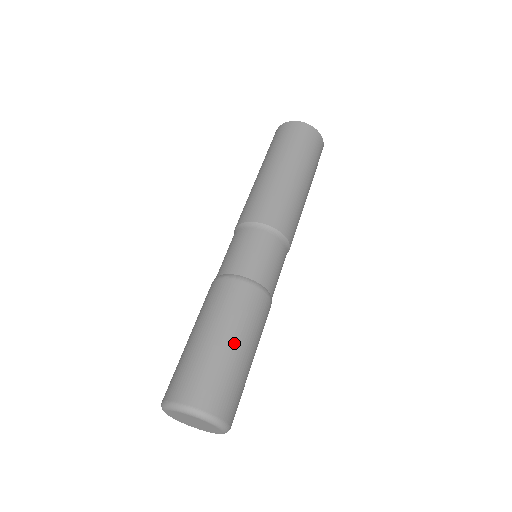
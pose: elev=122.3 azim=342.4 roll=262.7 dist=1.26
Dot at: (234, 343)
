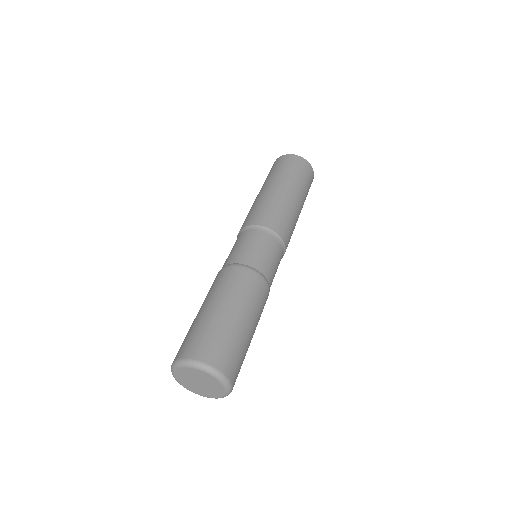
Dot at: (234, 313)
